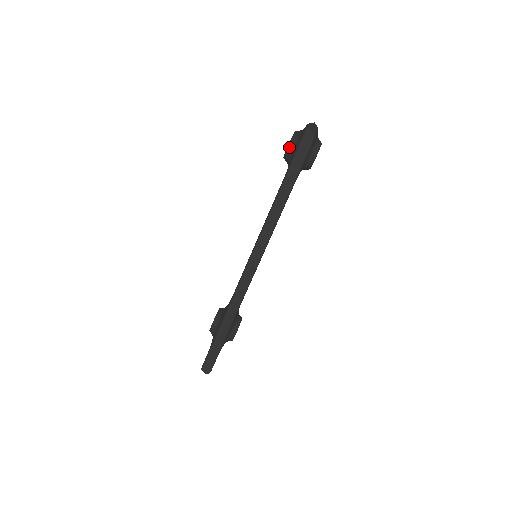
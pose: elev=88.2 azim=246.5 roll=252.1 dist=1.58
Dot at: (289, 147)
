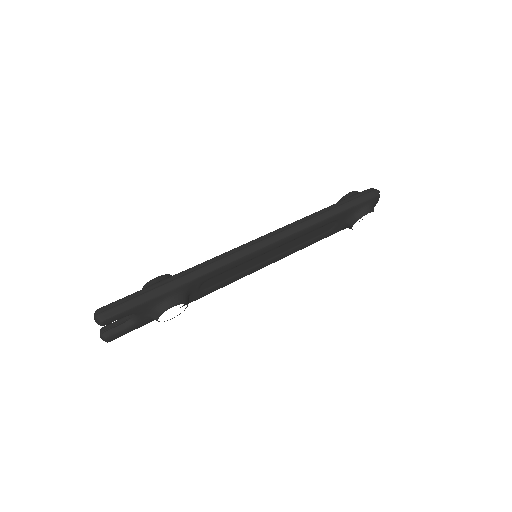
Dot at: (351, 192)
